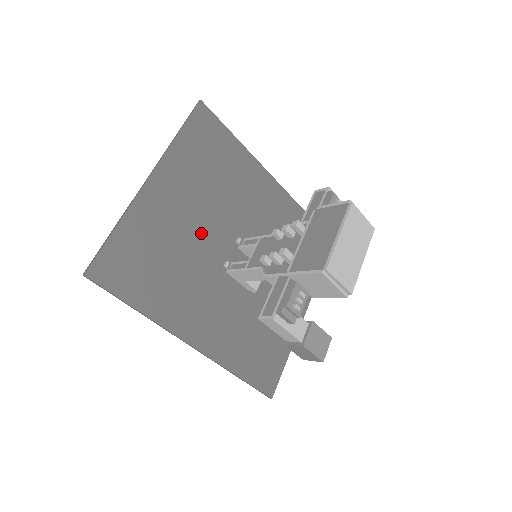
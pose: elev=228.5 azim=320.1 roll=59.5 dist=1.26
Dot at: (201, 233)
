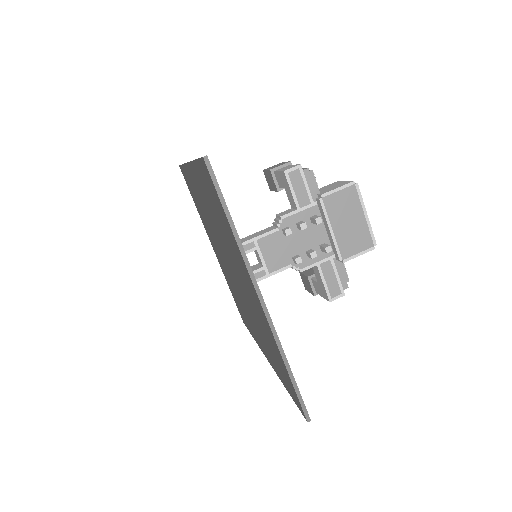
Dot at: occluded
